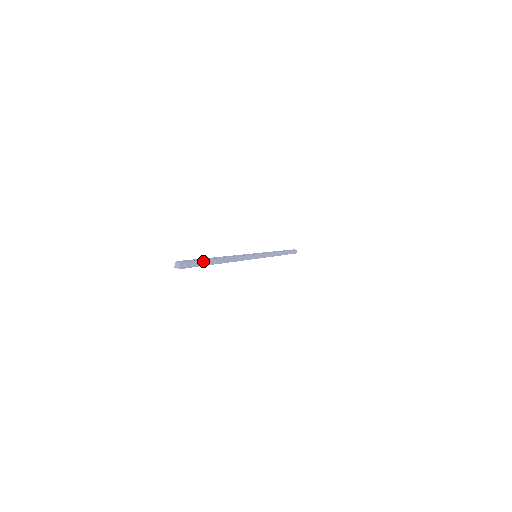
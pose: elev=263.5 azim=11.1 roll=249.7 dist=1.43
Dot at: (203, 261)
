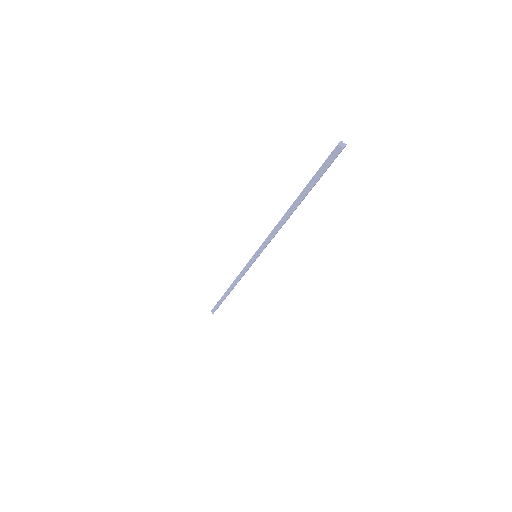
Dot at: occluded
